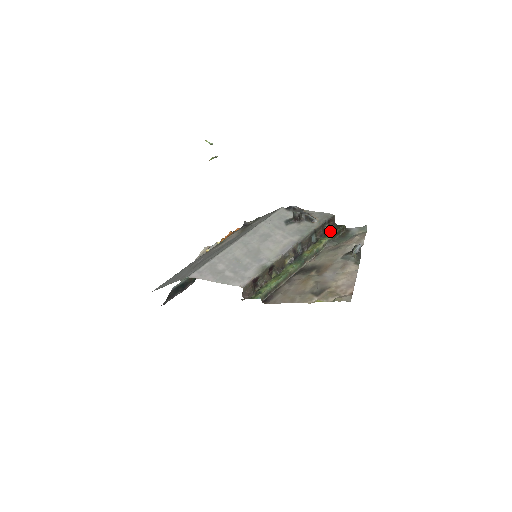
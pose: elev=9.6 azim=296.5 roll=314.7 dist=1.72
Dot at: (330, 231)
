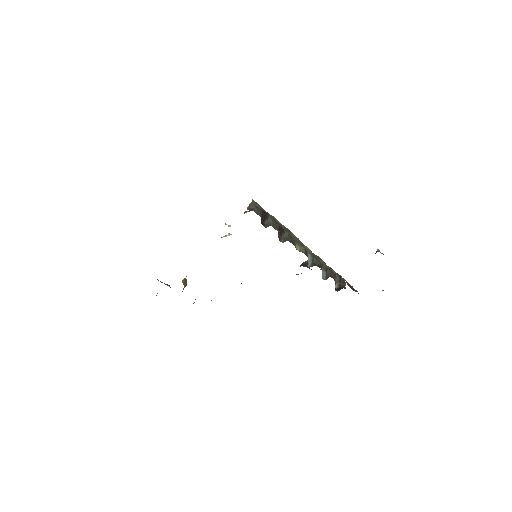
Dot at: occluded
